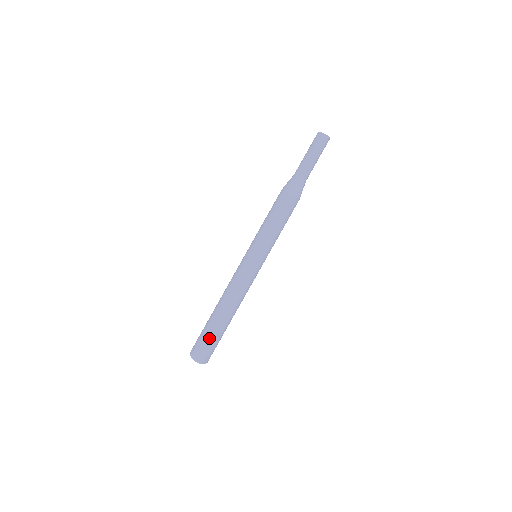
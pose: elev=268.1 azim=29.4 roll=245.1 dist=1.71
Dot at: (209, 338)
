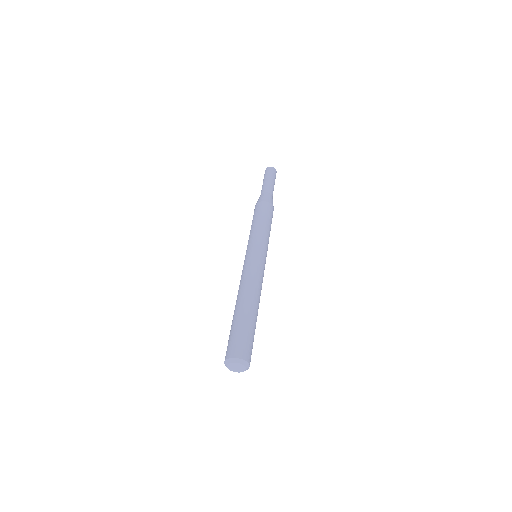
Dot at: (239, 330)
